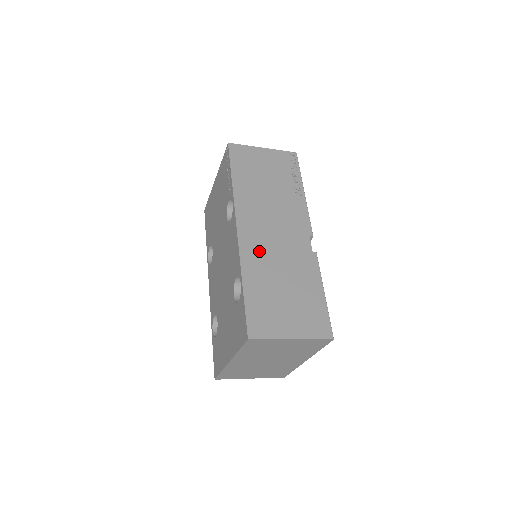
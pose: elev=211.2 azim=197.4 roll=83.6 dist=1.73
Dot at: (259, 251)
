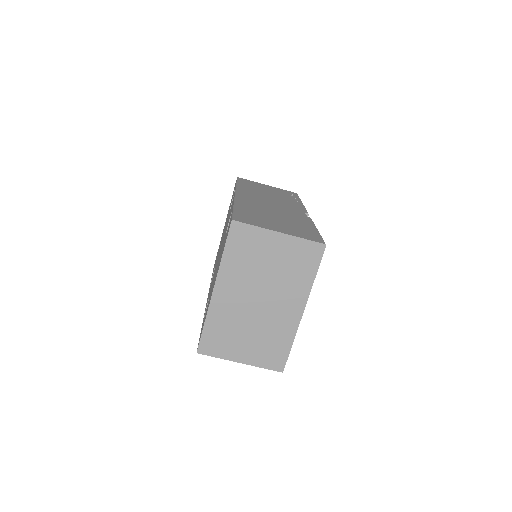
Dot at: (254, 203)
